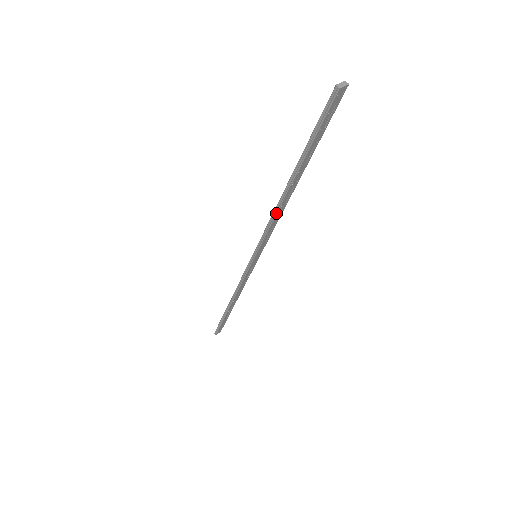
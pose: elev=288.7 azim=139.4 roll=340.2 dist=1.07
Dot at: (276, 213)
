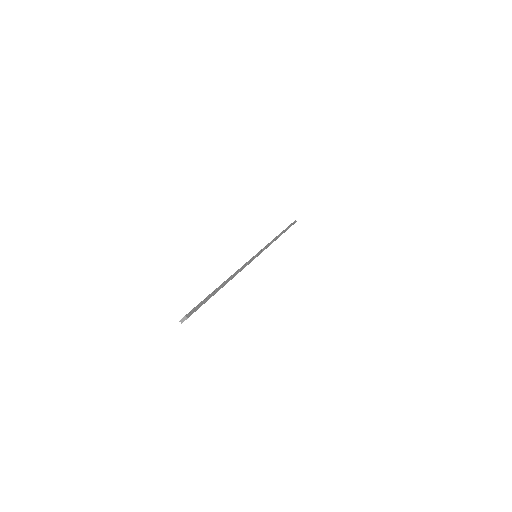
Dot at: occluded
